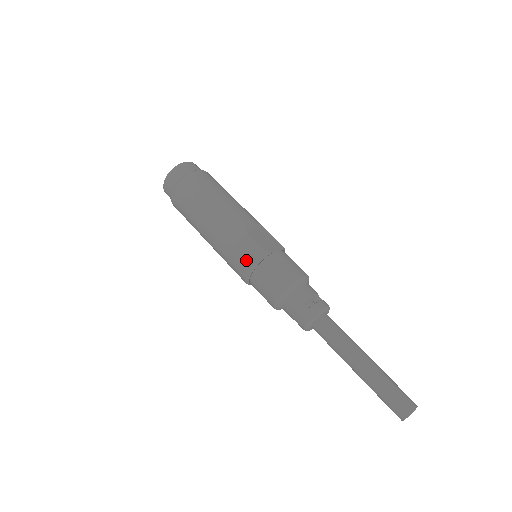
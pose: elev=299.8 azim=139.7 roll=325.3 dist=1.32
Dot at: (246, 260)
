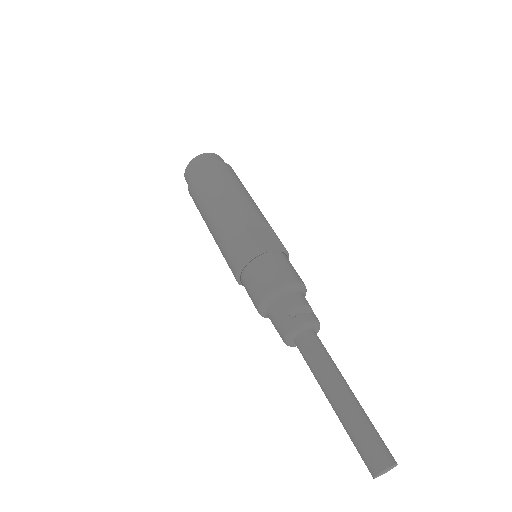
Dot at: (238, 256)
